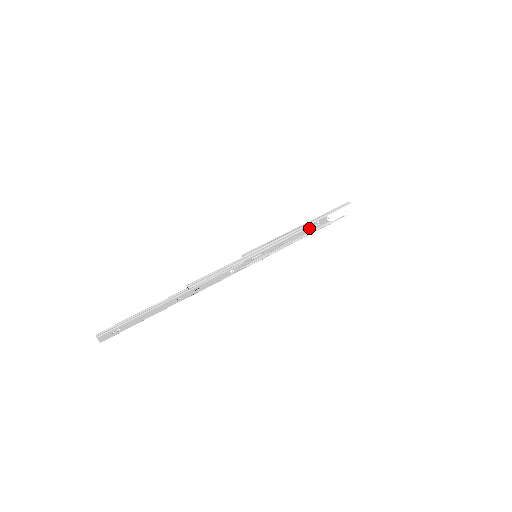
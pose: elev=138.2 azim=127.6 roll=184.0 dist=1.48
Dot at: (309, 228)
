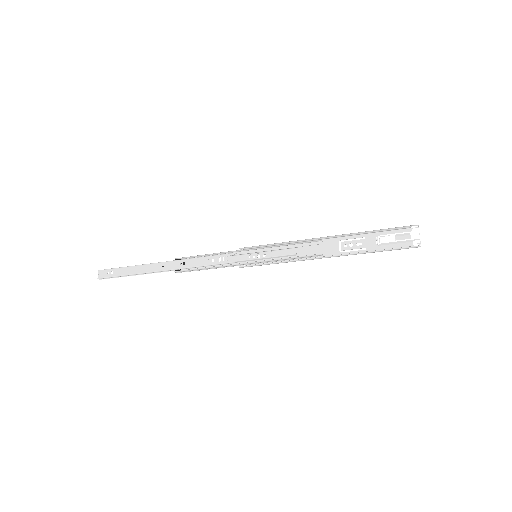
Dot at: (344, 249)
